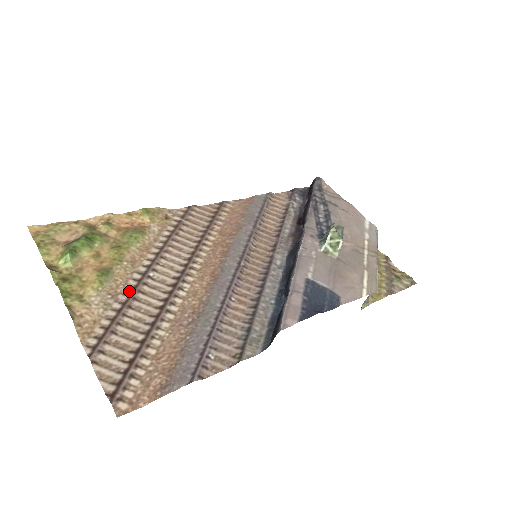
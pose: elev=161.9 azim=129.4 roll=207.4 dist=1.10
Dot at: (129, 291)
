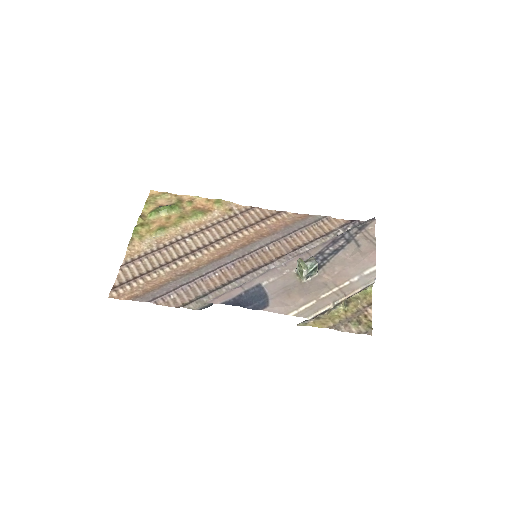
Dot at: (167, 244)
